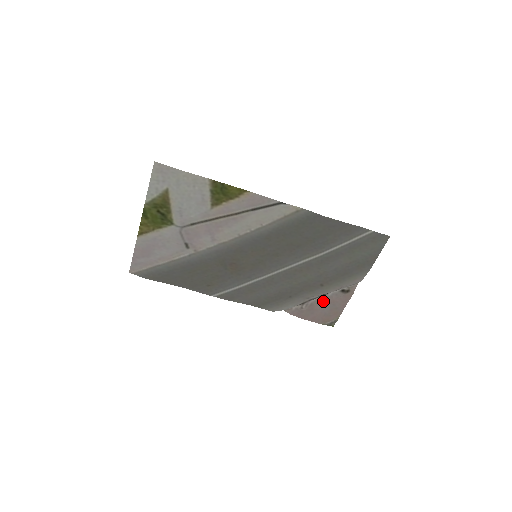
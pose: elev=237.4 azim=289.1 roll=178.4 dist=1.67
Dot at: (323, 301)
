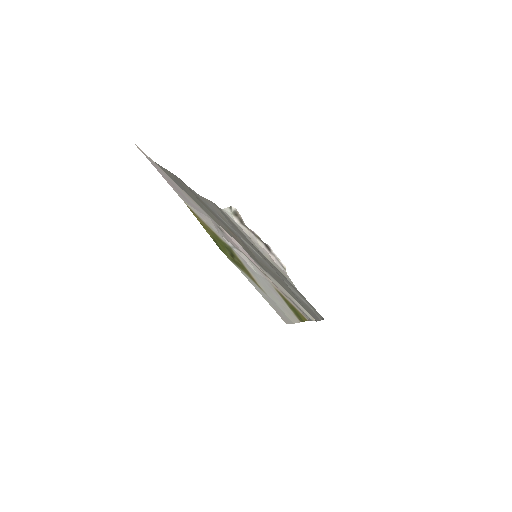
Dot at: occluded
